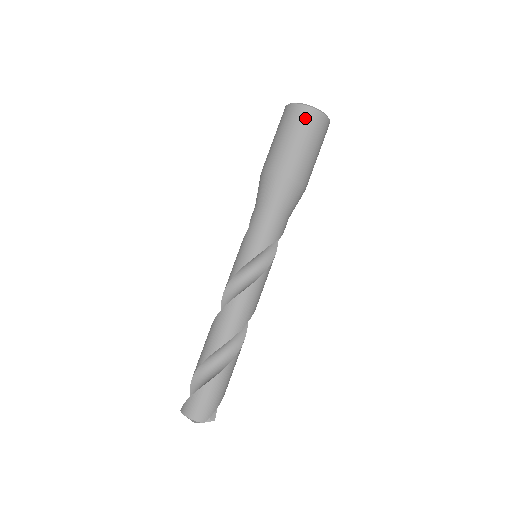
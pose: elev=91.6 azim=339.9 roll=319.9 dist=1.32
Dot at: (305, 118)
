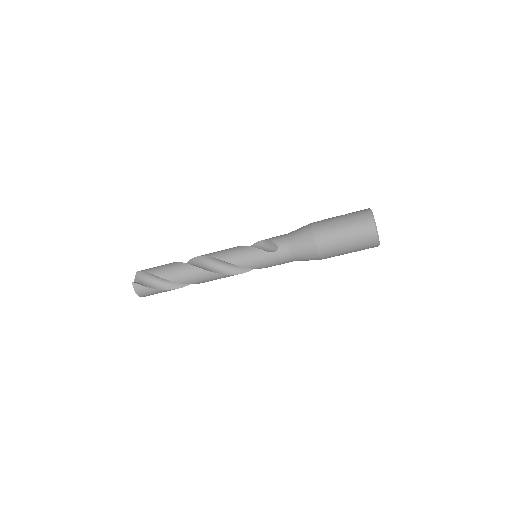
Dot at: (369, 246)
